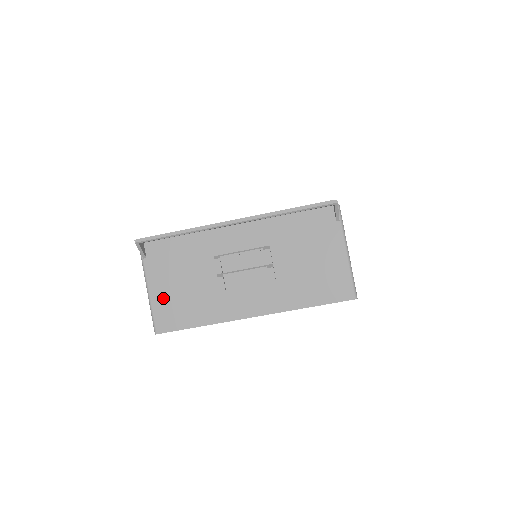
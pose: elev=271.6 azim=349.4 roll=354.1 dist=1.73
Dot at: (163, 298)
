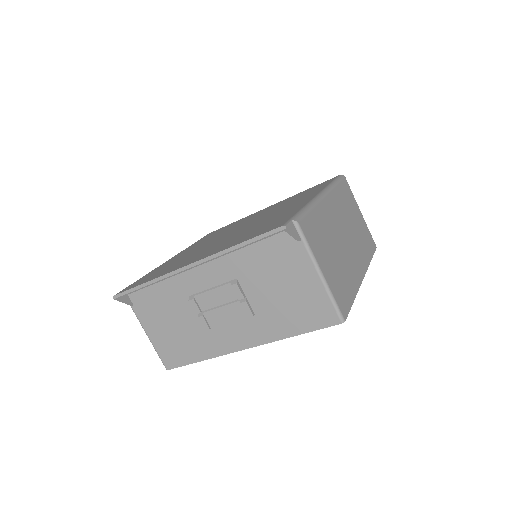
Dot at: (160, 339)
